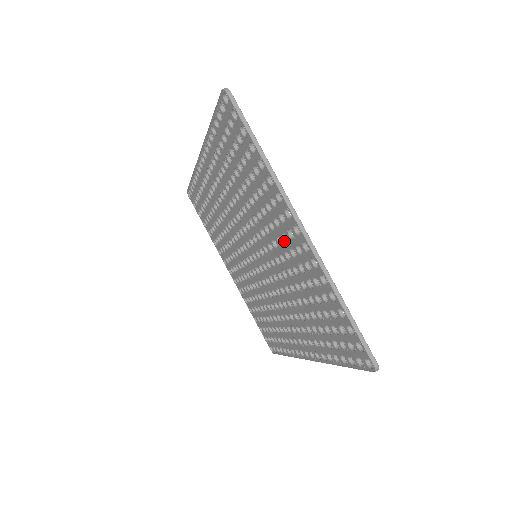
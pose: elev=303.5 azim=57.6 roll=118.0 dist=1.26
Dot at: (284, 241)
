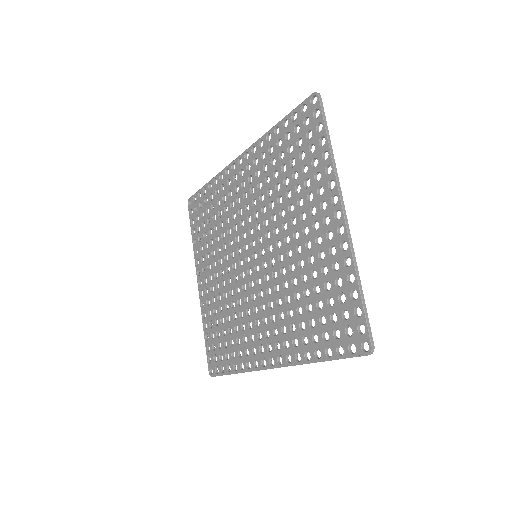
Dot at: (312, 229)
